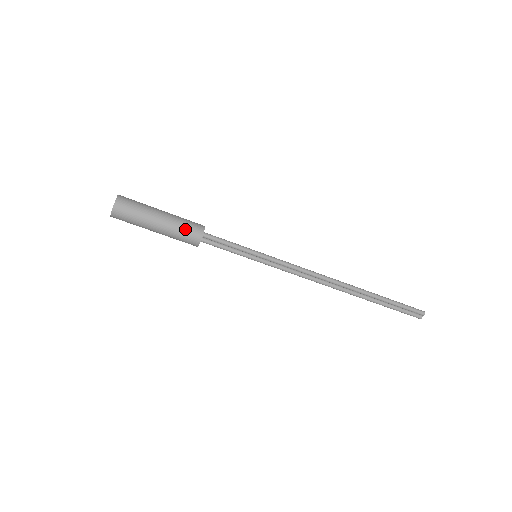
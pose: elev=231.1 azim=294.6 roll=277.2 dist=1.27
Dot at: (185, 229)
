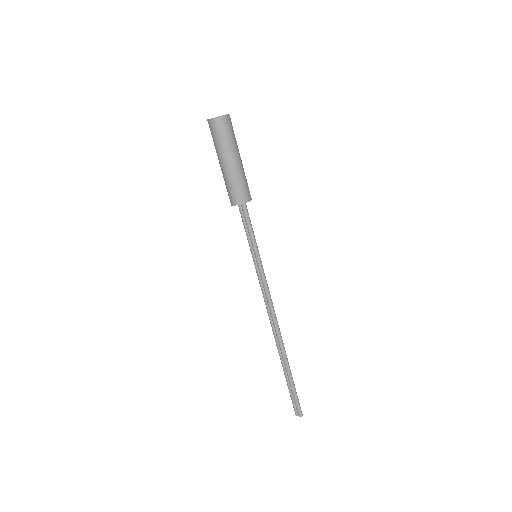
Dot at: (234, 188)
